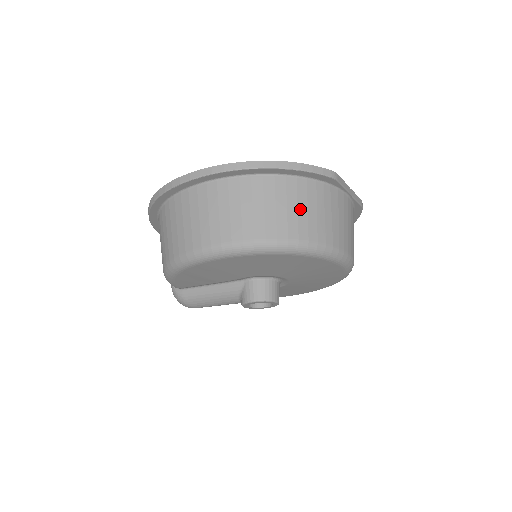
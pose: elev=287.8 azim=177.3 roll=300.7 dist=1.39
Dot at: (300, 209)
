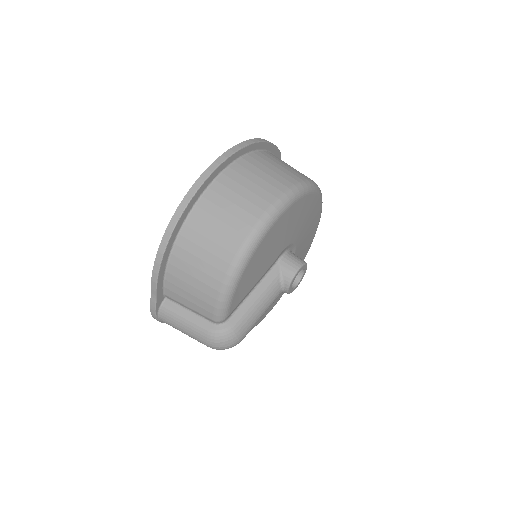
Dot at: (289, 166)
